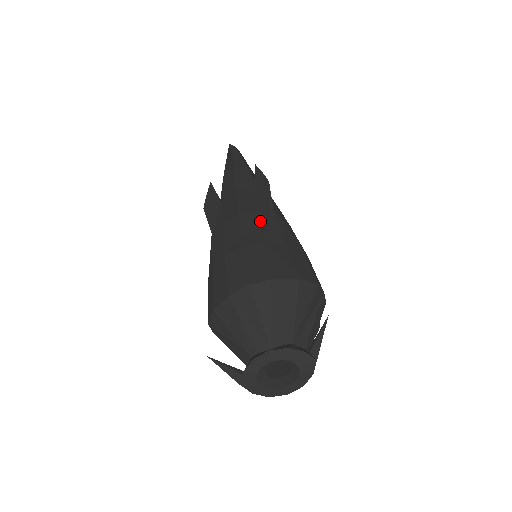
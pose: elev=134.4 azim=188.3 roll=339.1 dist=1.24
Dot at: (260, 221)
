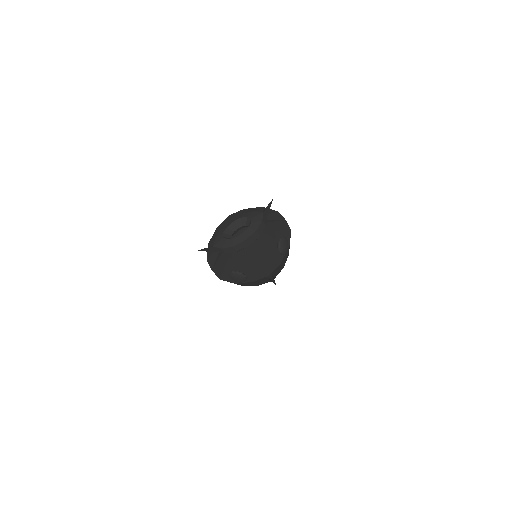
Dot at: occluded
